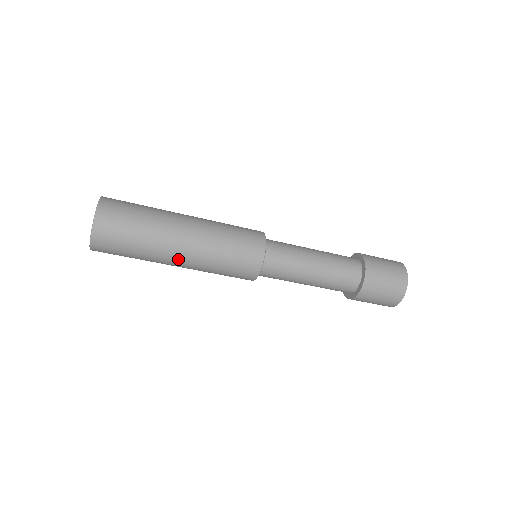
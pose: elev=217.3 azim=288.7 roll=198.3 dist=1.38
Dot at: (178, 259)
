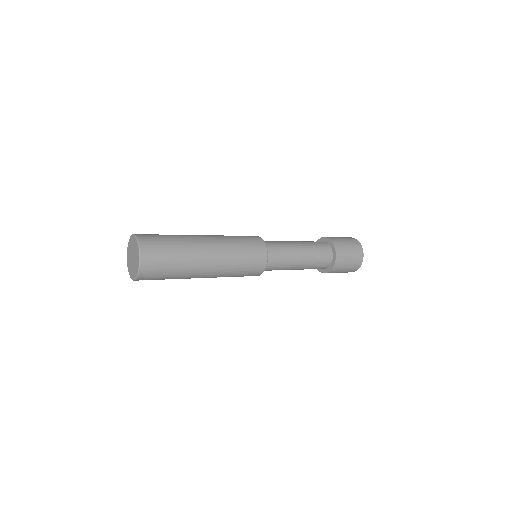
Dot at: occluded
